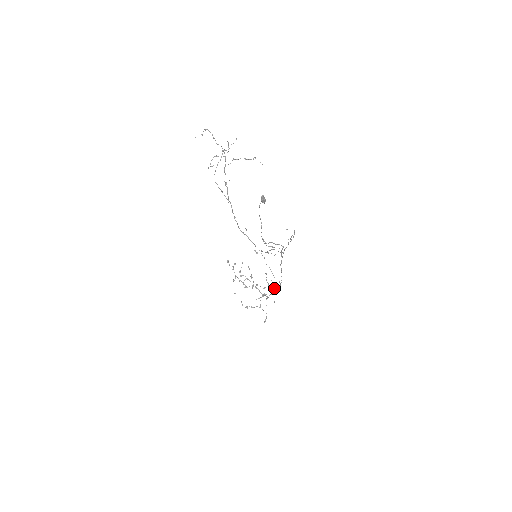
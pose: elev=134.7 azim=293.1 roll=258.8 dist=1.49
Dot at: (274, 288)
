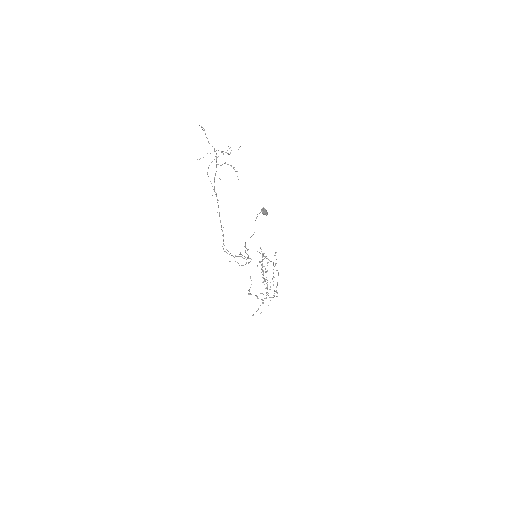
Dot at: (274, 293)
